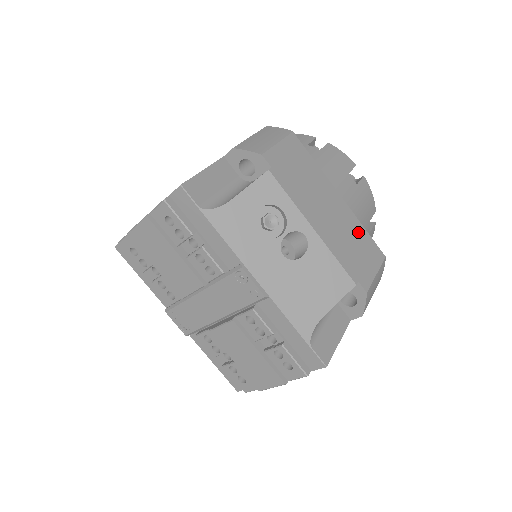
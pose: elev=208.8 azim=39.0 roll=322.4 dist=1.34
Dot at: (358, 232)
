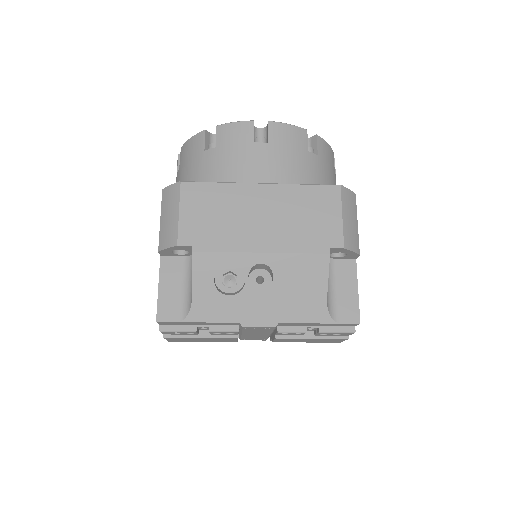
Dot at: (300, 198)
